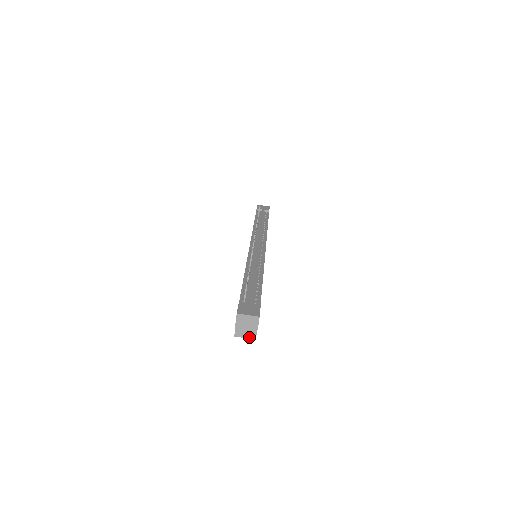
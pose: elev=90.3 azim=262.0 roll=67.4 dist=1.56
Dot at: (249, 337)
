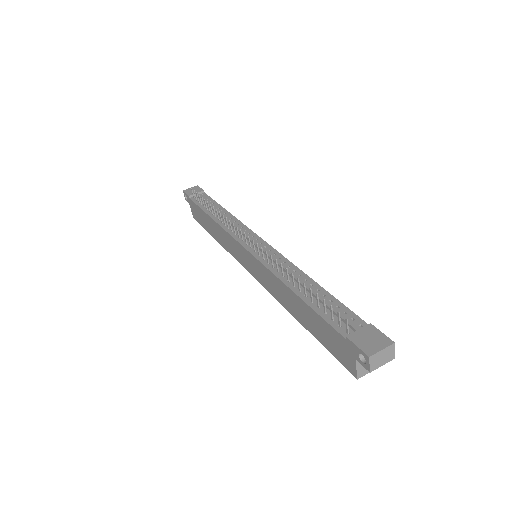
Dot at: occluded
